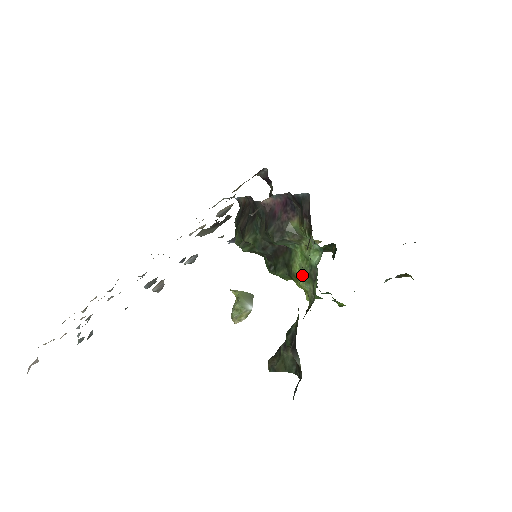
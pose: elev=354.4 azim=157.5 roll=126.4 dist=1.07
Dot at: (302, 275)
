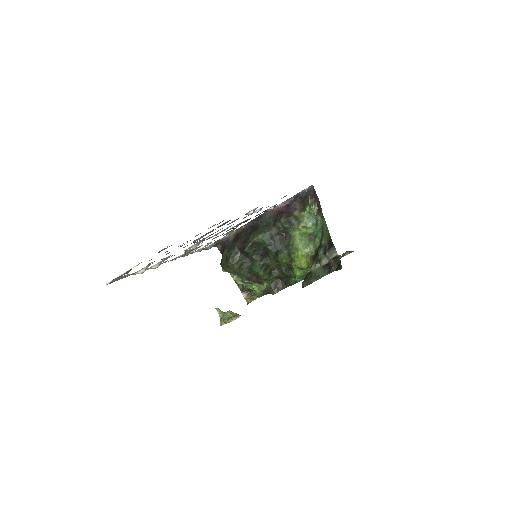
Dot at: (303, 243)
